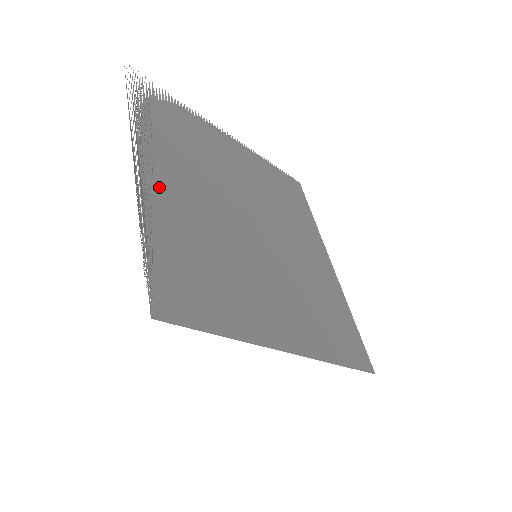
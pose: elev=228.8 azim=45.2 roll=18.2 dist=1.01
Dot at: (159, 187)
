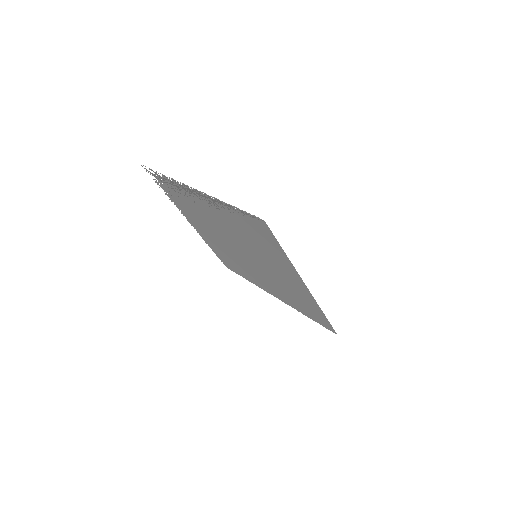
Dot at: occluded
